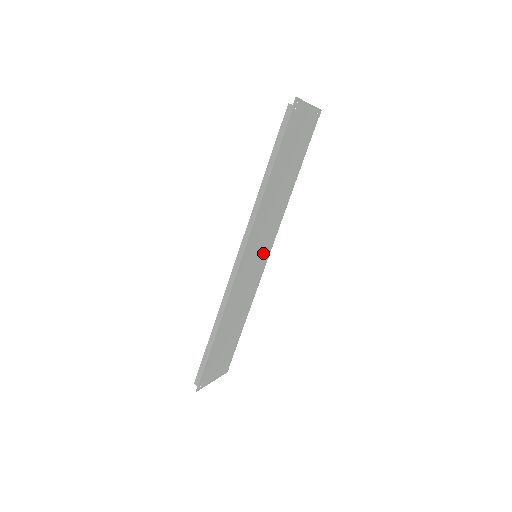
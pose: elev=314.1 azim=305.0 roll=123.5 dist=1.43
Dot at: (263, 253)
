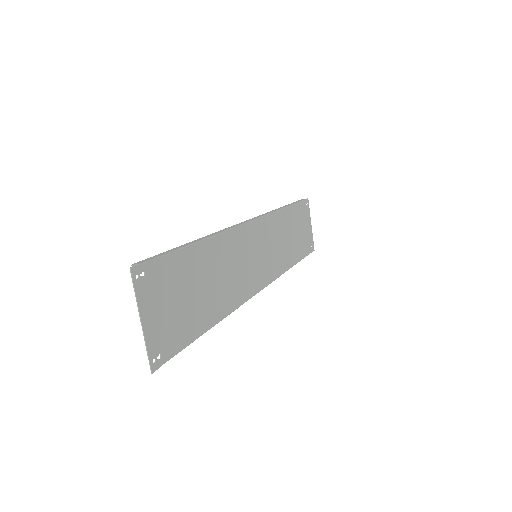
Dot at: (259, 271)
